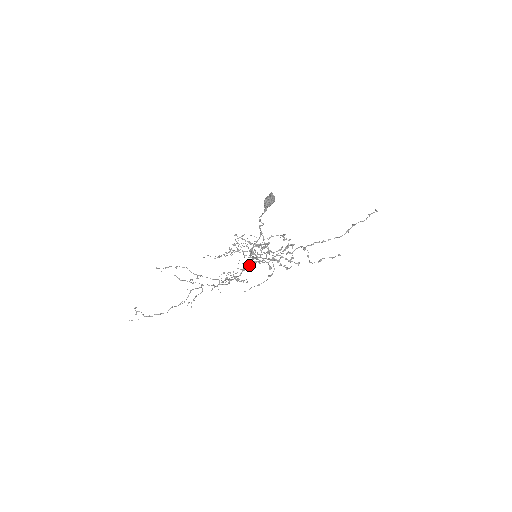
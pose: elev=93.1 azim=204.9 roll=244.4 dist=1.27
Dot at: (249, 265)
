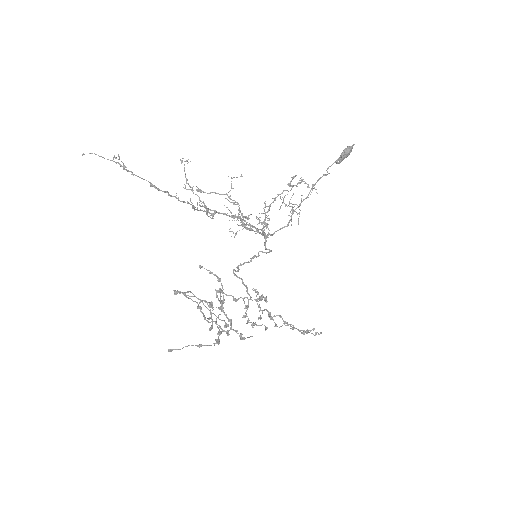
Dot at: (243, 263)
